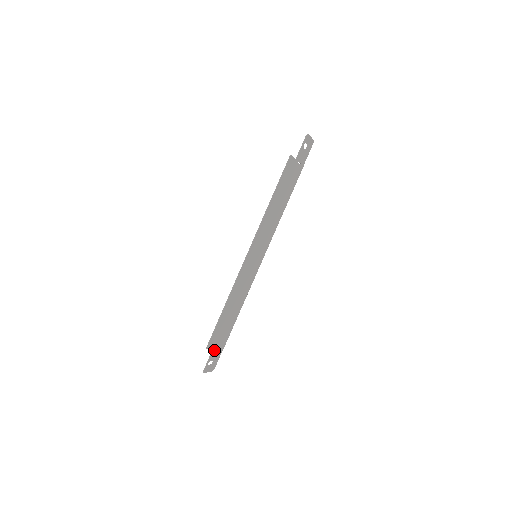
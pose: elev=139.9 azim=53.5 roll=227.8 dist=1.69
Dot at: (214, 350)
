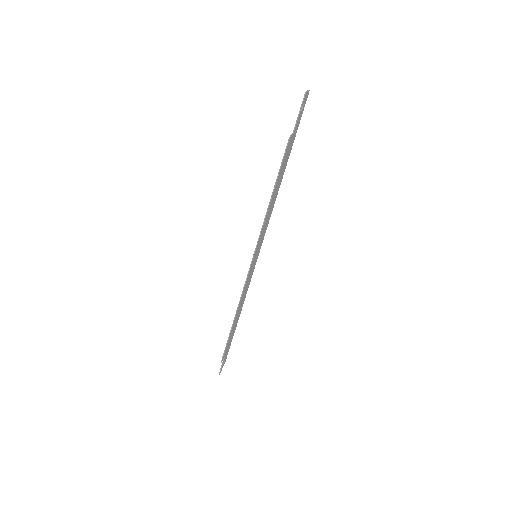
Dot at: (226, 353)
